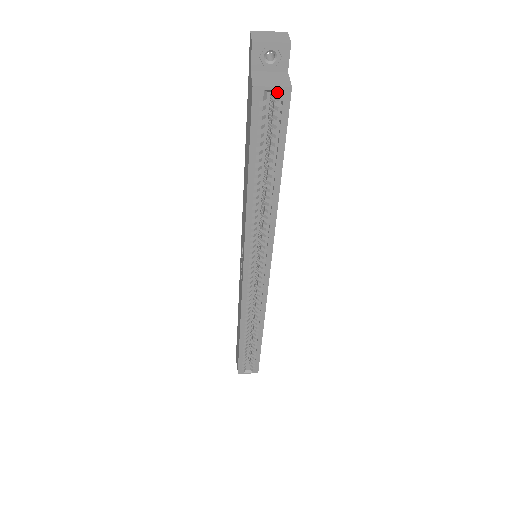
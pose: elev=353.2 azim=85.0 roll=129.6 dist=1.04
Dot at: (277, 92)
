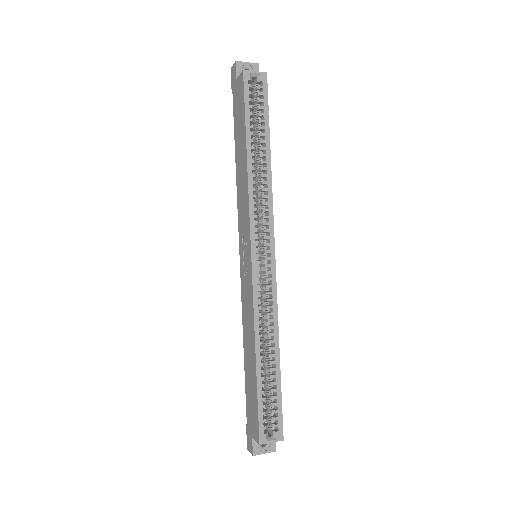
Dot at: (258, 76)
